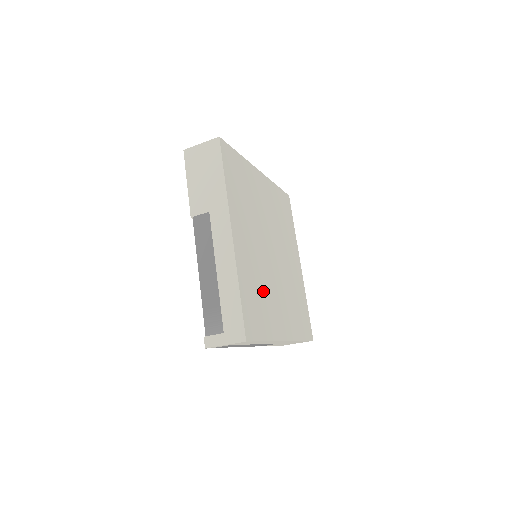
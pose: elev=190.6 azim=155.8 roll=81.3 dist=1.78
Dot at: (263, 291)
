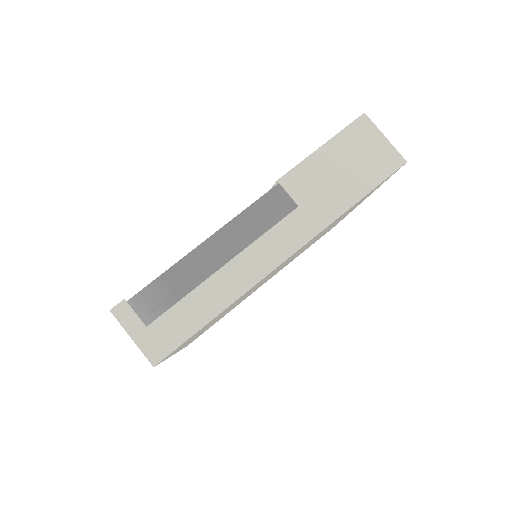
Dot at: (224, 312)
